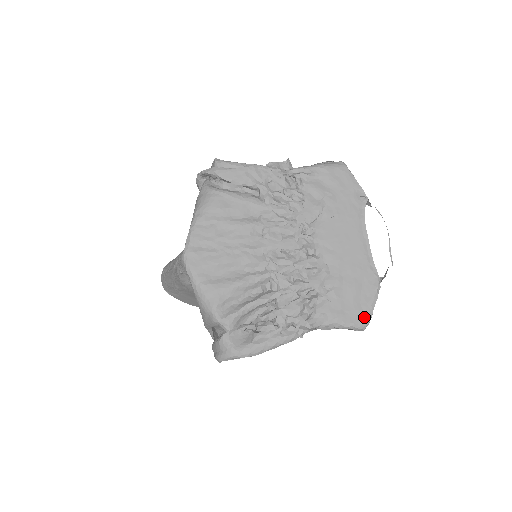
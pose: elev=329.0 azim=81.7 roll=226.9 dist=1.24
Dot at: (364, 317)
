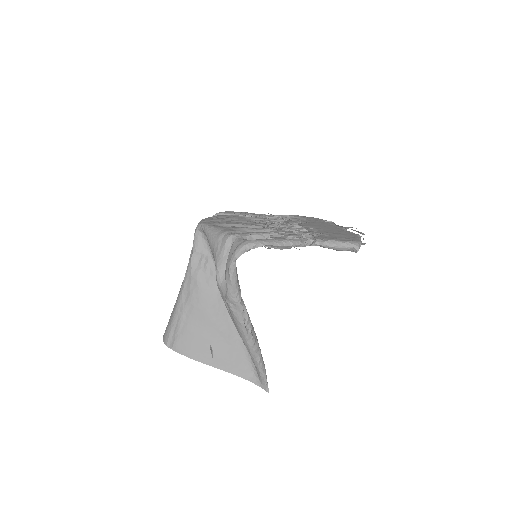
Dot at: (355, 240)
